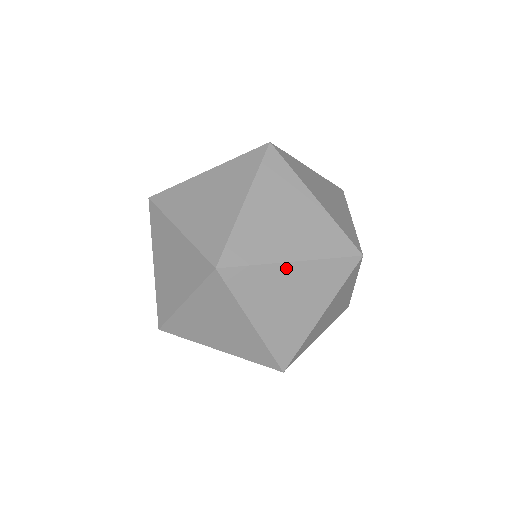
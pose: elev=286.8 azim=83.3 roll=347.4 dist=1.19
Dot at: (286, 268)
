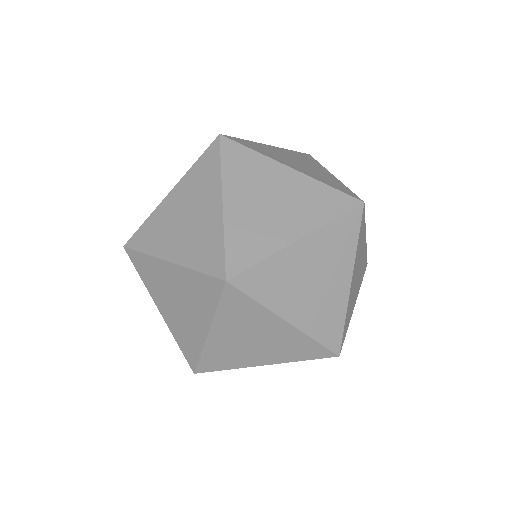
Dot at: (282, 169)
